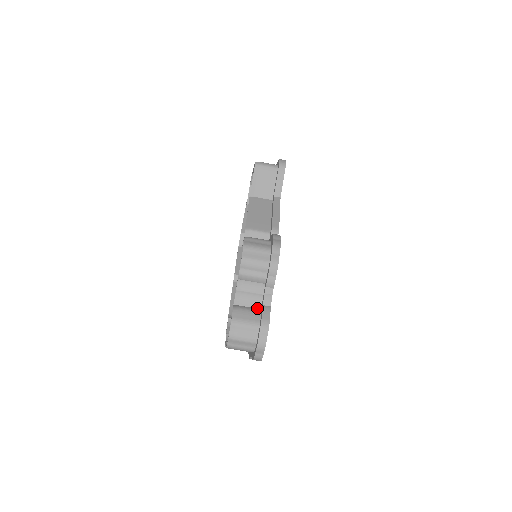
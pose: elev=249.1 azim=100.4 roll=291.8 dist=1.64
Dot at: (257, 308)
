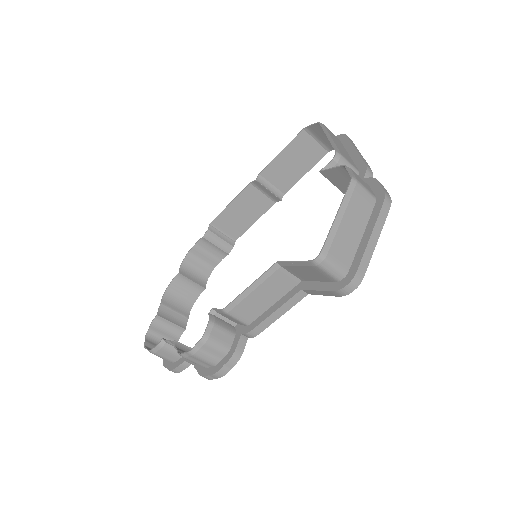
Dot at: occluded
